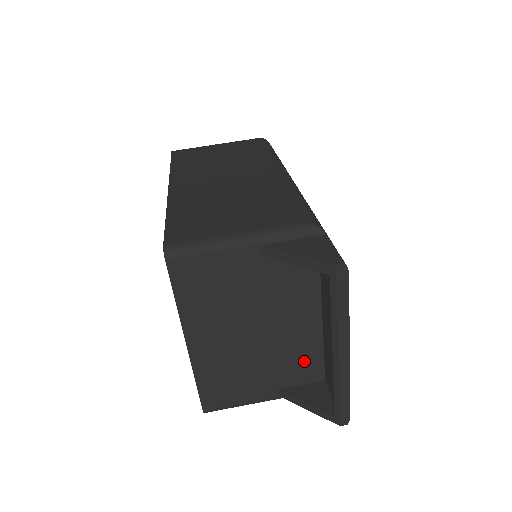
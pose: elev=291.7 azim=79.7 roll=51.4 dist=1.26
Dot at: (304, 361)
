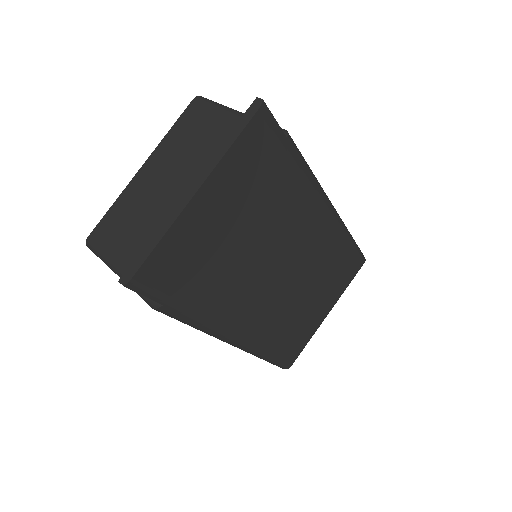
Dot at: occluded
